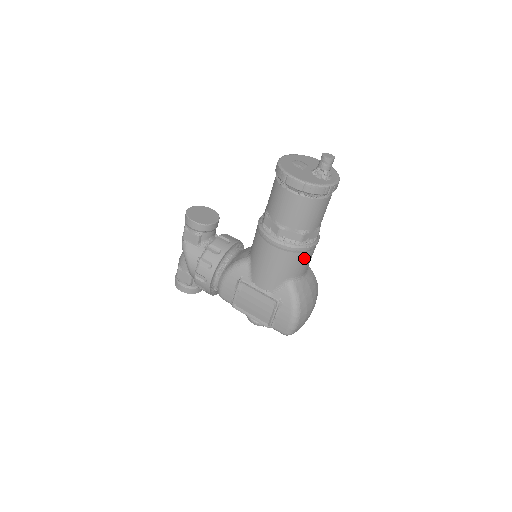
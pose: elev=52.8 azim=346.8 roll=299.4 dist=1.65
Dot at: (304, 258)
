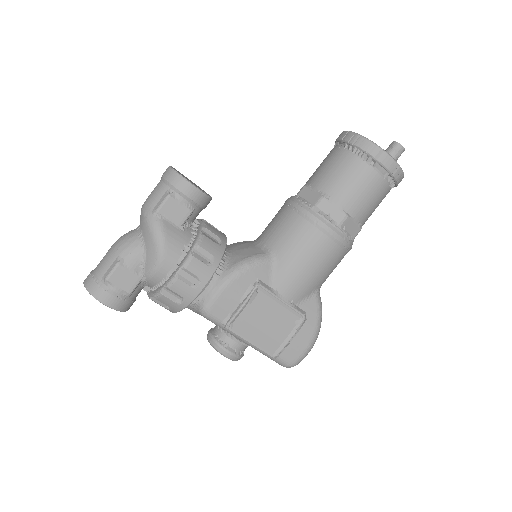
Dot at: (340, 261)
